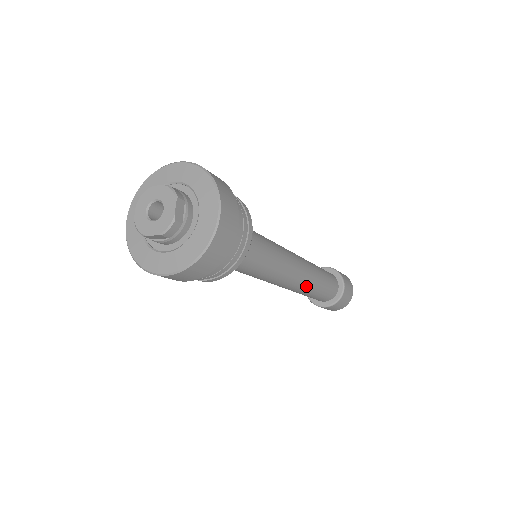
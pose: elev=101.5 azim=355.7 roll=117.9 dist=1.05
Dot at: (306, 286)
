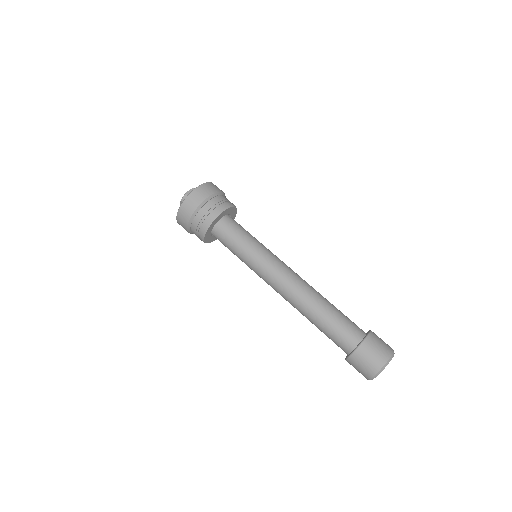
Dot at: (302, 301)
